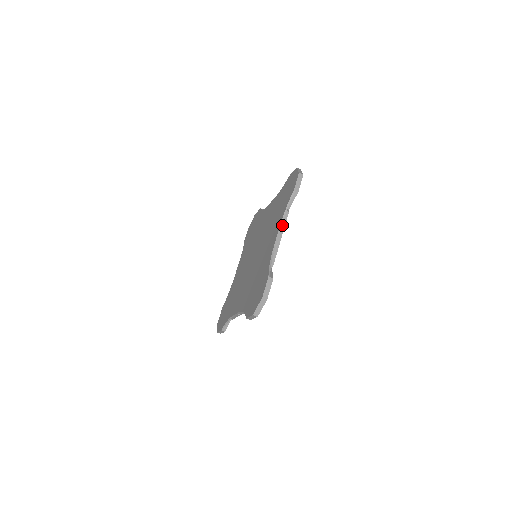
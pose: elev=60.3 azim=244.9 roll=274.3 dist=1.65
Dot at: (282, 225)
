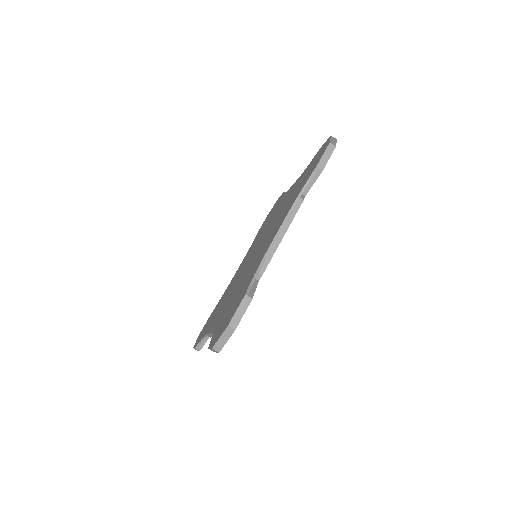
Dot at: (288, 218)
